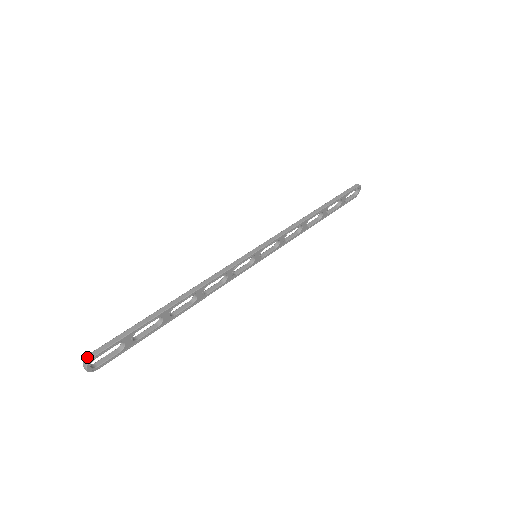
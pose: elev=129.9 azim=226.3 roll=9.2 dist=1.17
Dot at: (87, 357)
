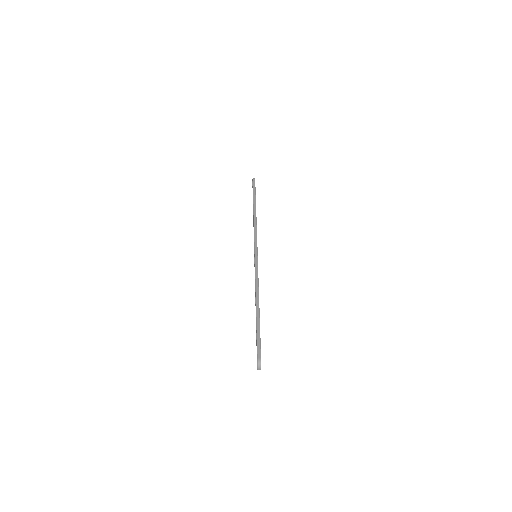
Dot at: (258, 362)
